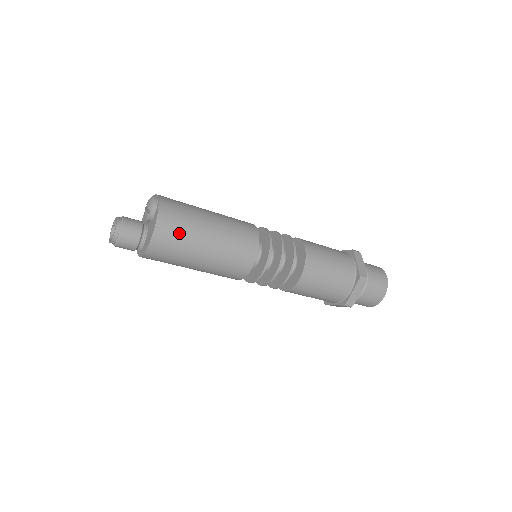
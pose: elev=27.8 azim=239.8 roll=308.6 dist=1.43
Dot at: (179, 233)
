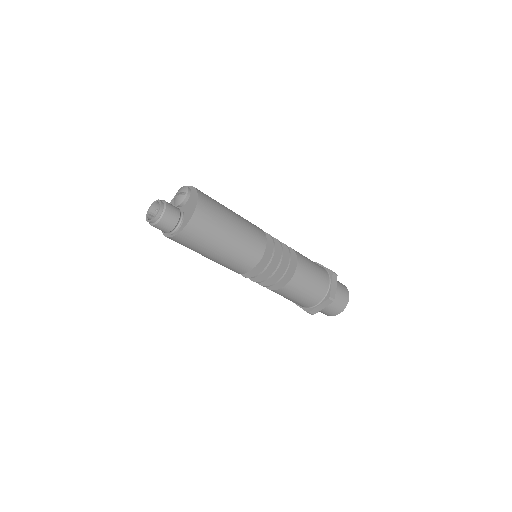
Dot at: (214, 206)
